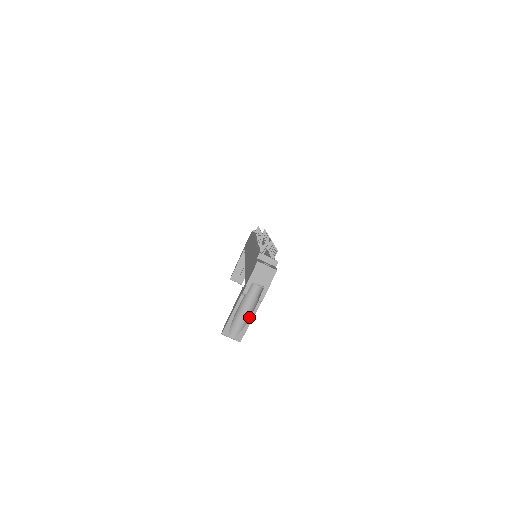
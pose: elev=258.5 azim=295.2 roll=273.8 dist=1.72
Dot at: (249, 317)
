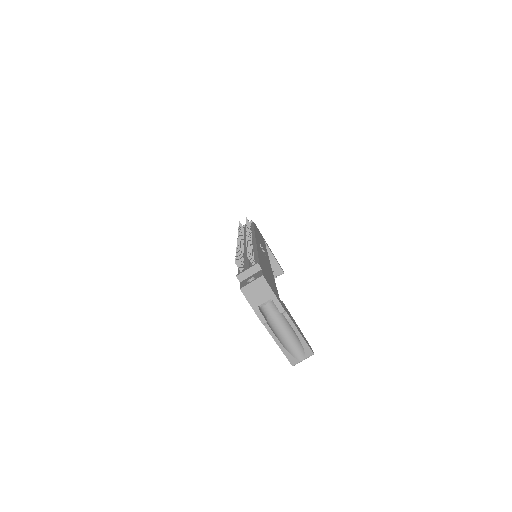
Dot at: (293, 331)
